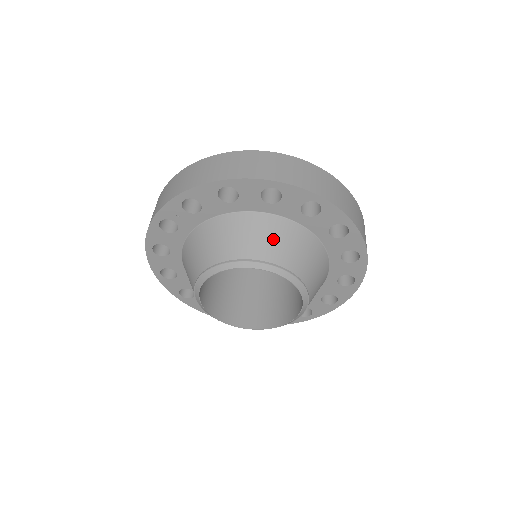
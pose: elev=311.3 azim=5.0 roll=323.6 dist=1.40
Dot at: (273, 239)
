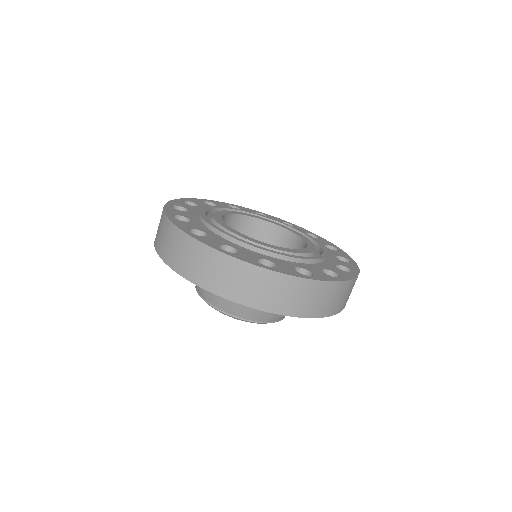
Dot at: occluded
